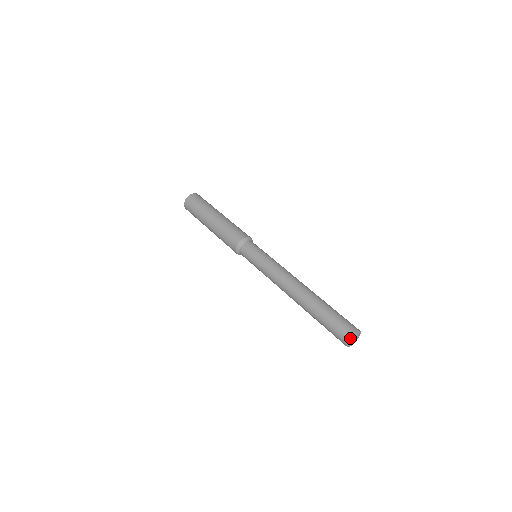
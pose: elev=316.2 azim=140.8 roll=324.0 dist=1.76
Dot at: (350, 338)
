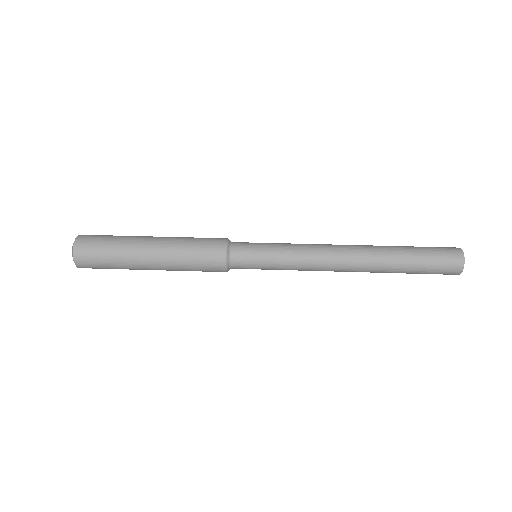
Dot at: (464, 259)
